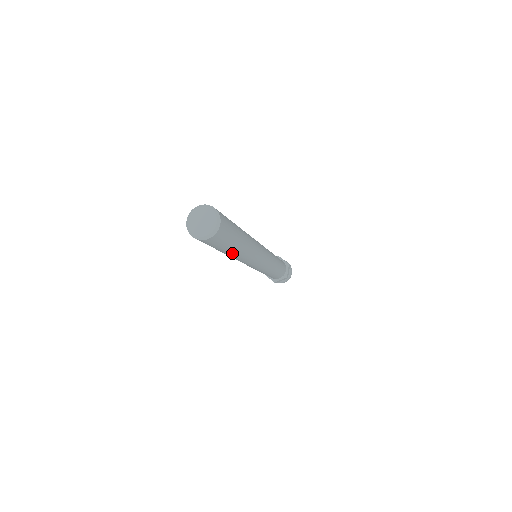
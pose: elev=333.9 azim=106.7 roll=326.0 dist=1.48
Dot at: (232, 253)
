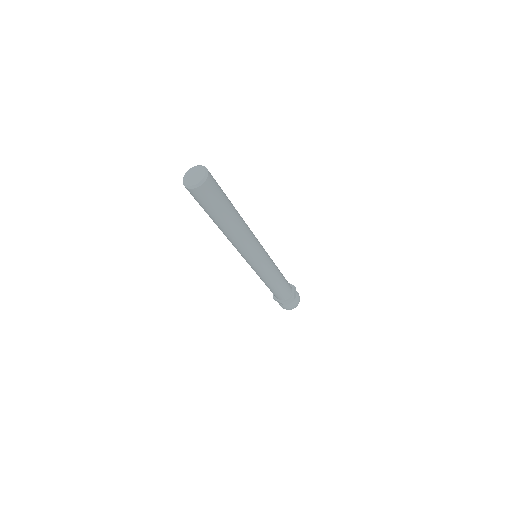
Dot at: (226, 223)
